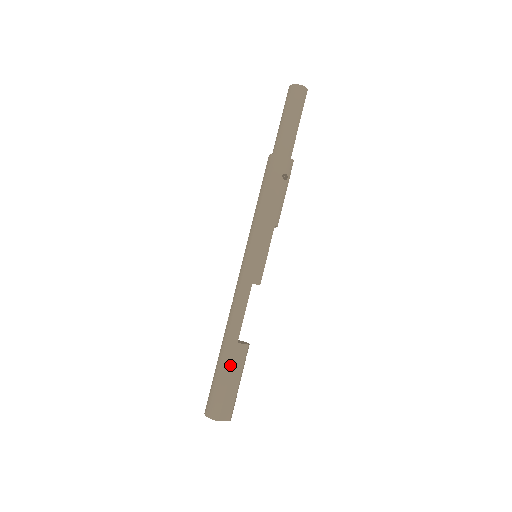
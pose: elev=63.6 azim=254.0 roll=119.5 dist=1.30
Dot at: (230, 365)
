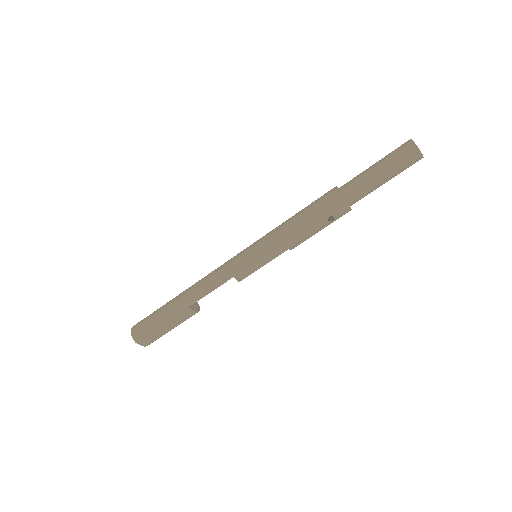
Dot at: (172, 316)
